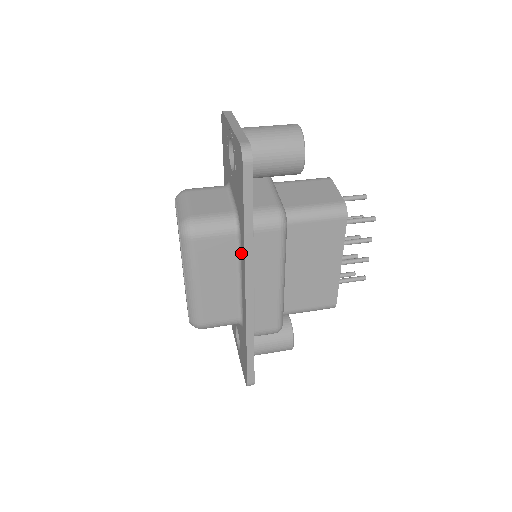
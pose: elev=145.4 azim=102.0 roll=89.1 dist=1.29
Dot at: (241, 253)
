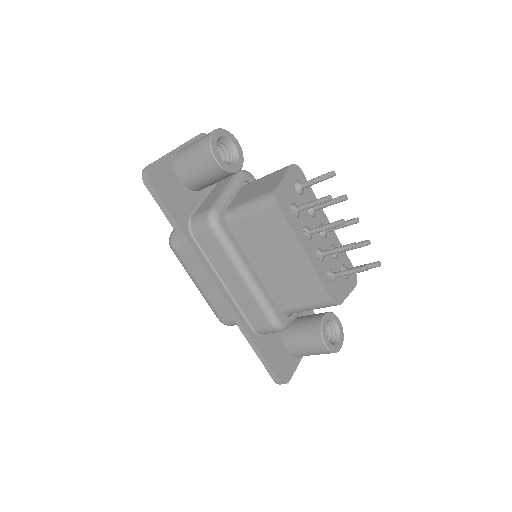
Dot at: occluded
